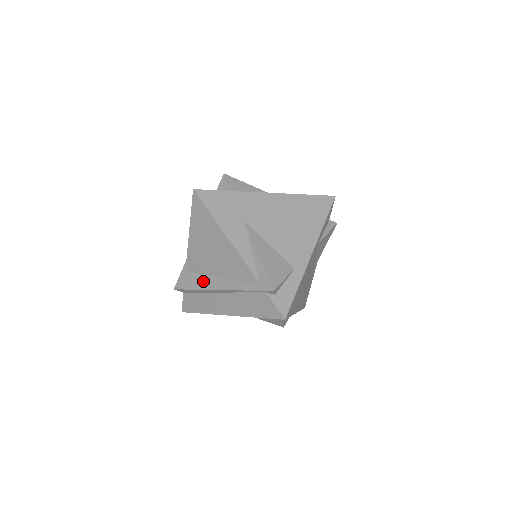
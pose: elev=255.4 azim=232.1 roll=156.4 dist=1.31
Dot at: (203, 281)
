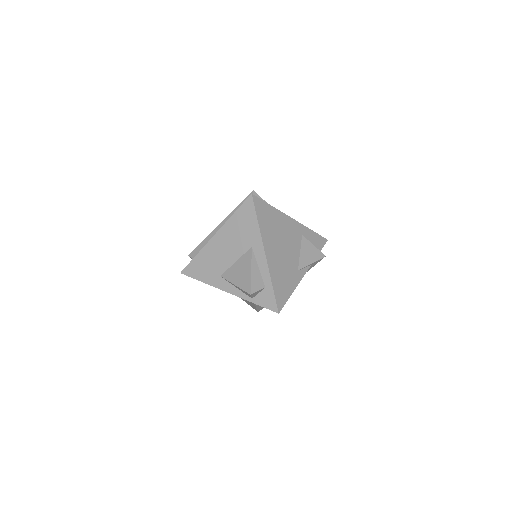
Dot at: occluded
